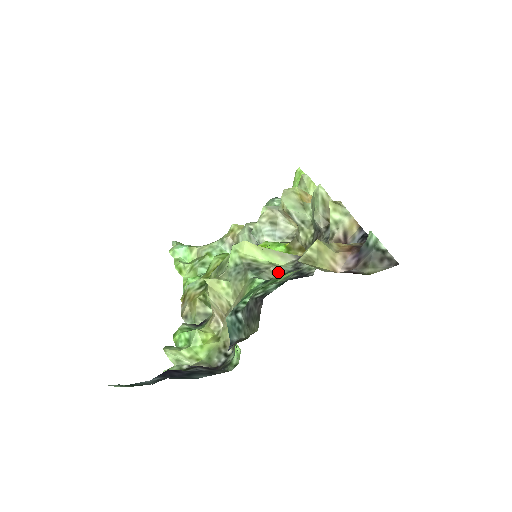
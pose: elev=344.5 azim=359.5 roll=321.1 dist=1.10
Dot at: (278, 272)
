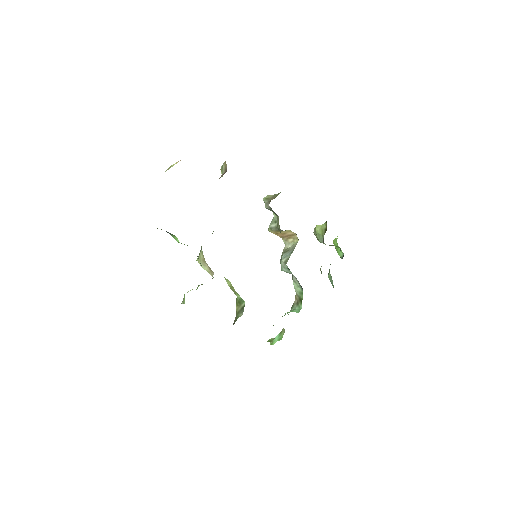
Dot at: occluded
